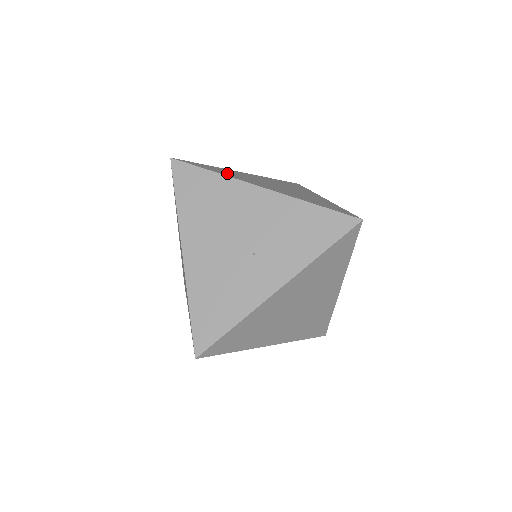
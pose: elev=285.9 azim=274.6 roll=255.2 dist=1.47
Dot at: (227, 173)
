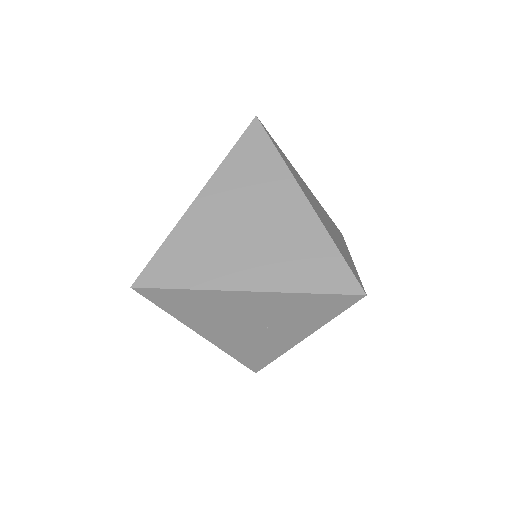
Dot at: (195, 265)
